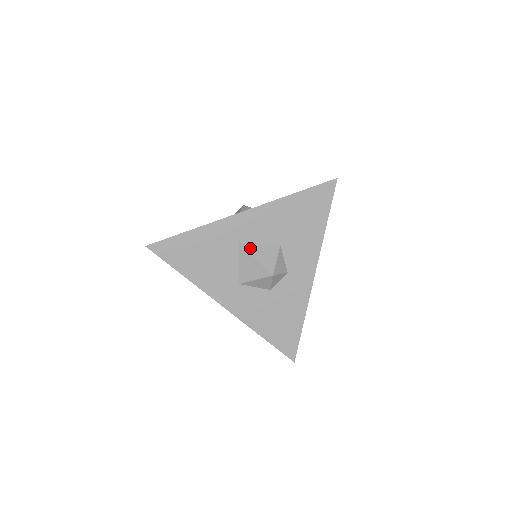
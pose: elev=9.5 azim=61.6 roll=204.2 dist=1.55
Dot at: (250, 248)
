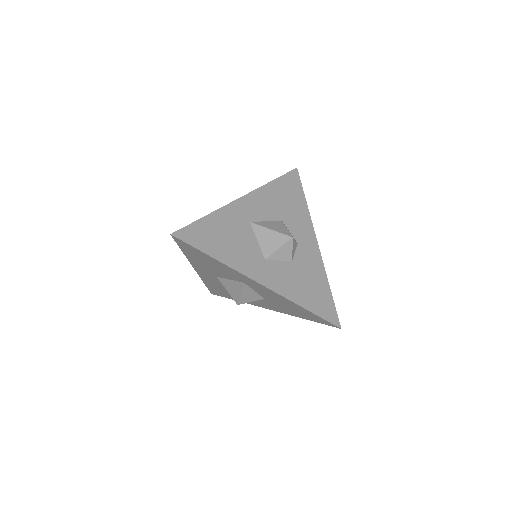
Dot at: (261, 224)
